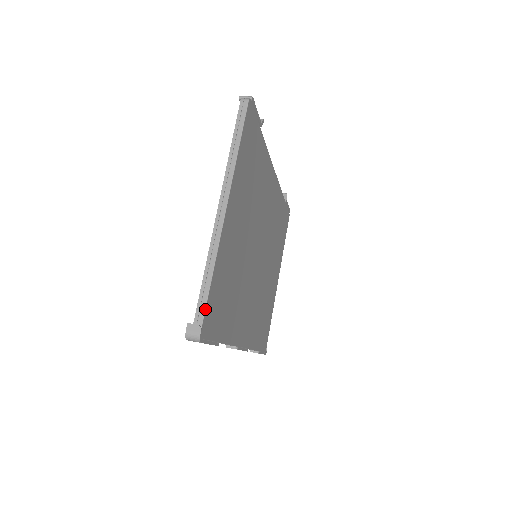
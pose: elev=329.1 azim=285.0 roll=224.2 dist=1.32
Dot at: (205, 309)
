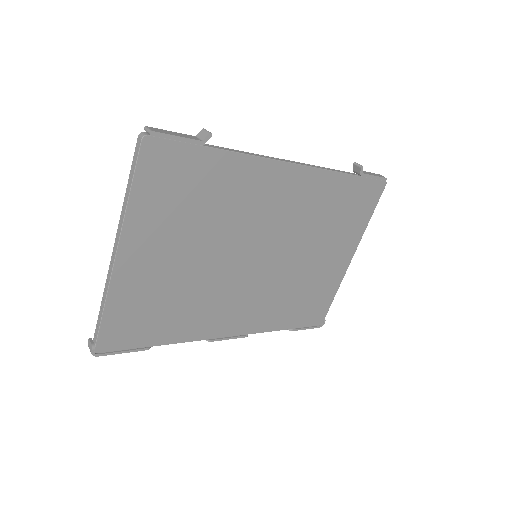
Dot at: (98, 334)
